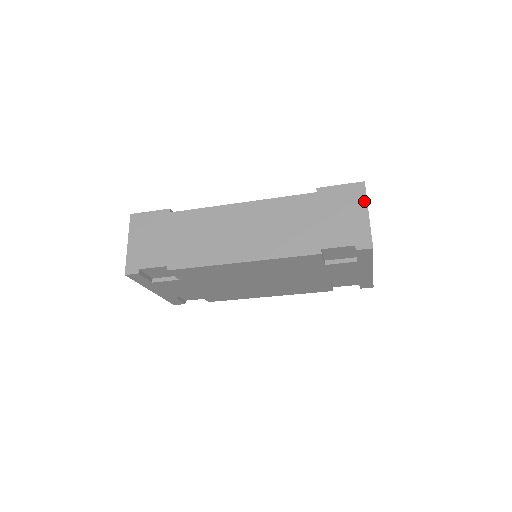
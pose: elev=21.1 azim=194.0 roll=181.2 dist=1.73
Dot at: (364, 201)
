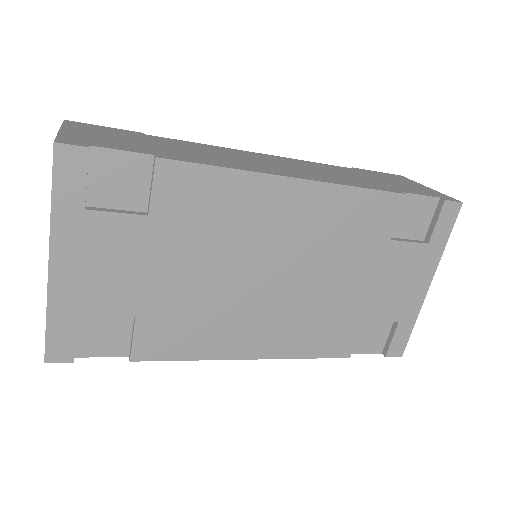
Dot at: (415, 182)
